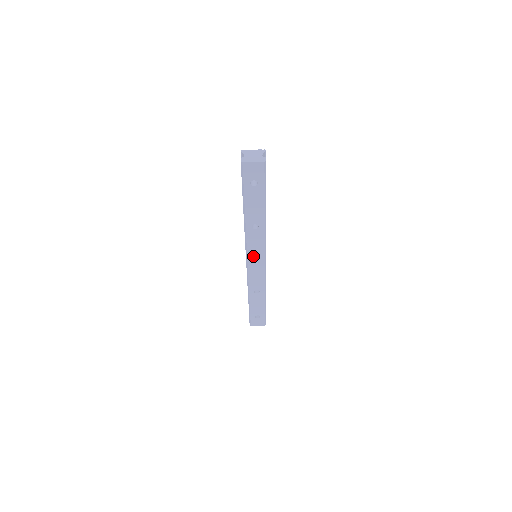
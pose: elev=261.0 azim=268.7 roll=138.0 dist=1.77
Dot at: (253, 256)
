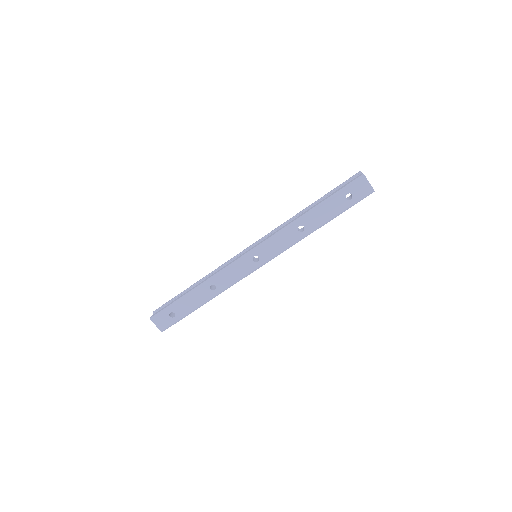
Dot at: (262, 251)
